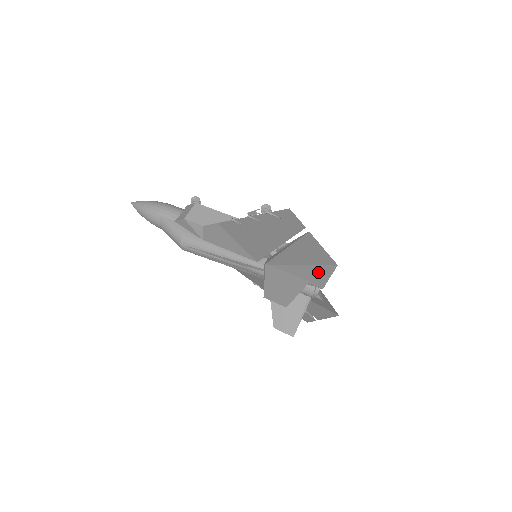
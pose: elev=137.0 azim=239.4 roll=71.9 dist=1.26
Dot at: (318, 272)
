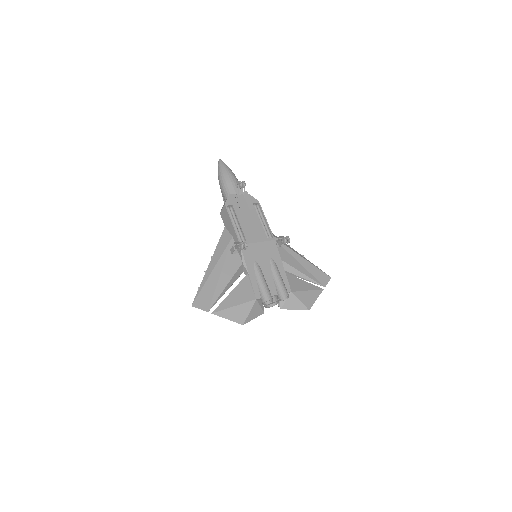
Dot at: occluded
